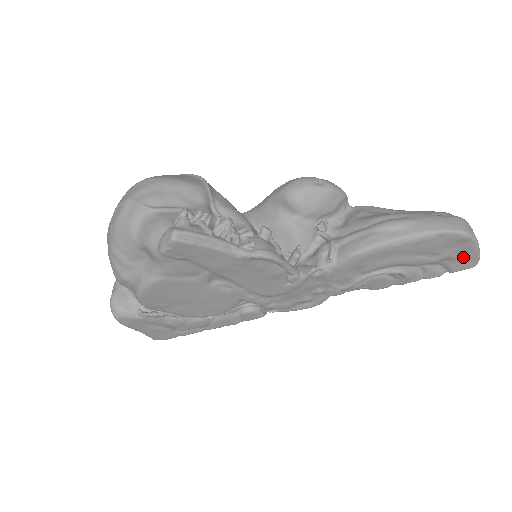
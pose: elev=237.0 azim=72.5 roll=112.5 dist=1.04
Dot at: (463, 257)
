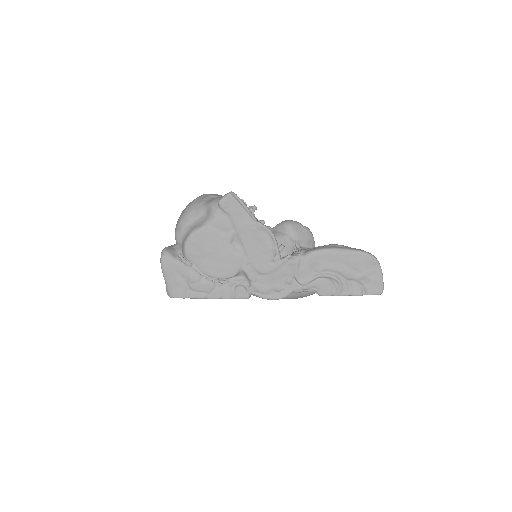
Dot at: (374, 281)
